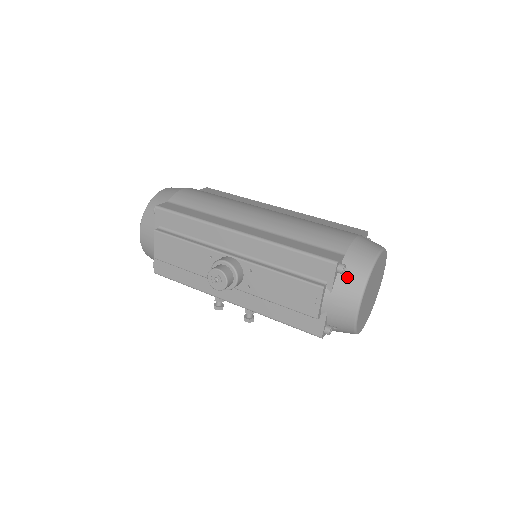
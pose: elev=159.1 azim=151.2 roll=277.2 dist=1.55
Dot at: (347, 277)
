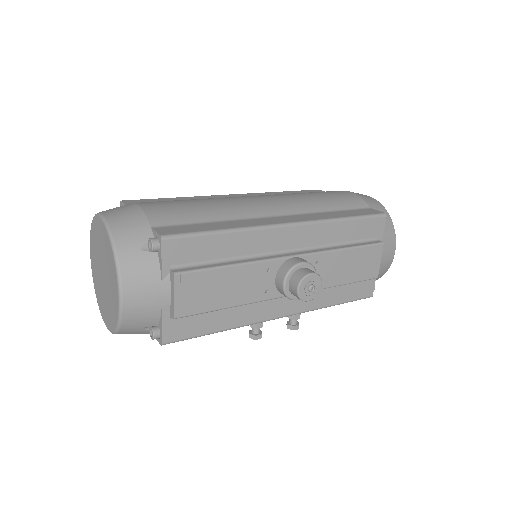
Dot at: occluded
